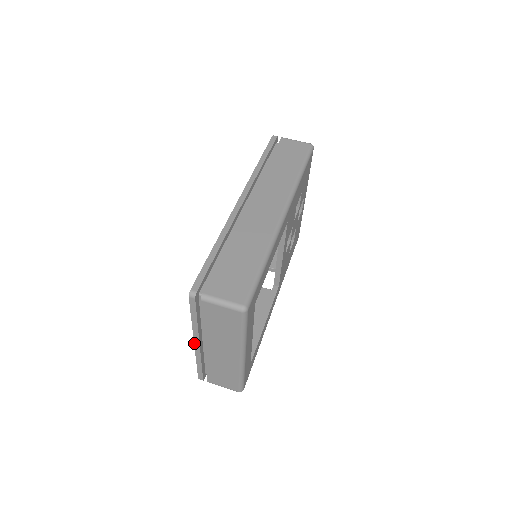
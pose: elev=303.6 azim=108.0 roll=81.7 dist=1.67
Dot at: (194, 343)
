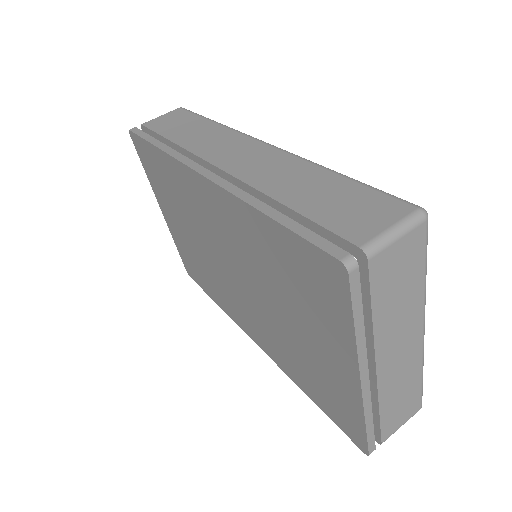
Dot at: (360, 383)
